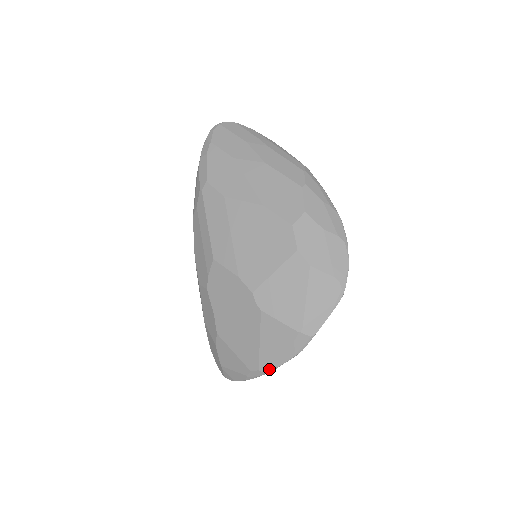
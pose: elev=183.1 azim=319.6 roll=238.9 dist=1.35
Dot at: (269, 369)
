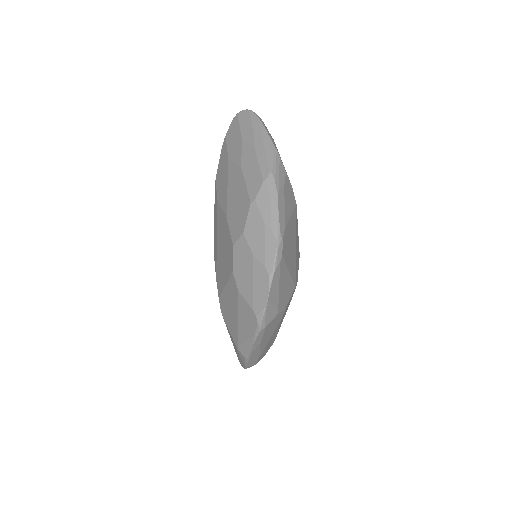
Dot at: occluded
